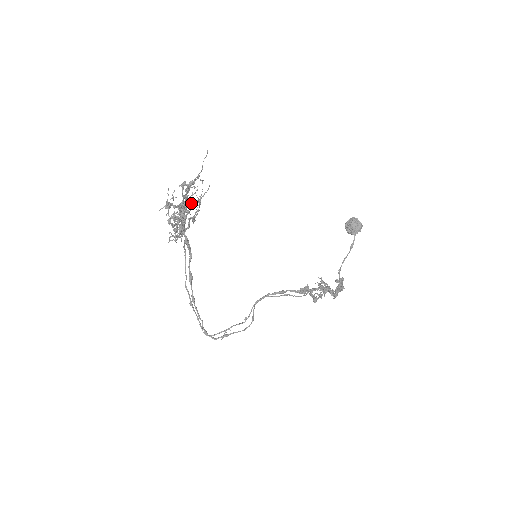
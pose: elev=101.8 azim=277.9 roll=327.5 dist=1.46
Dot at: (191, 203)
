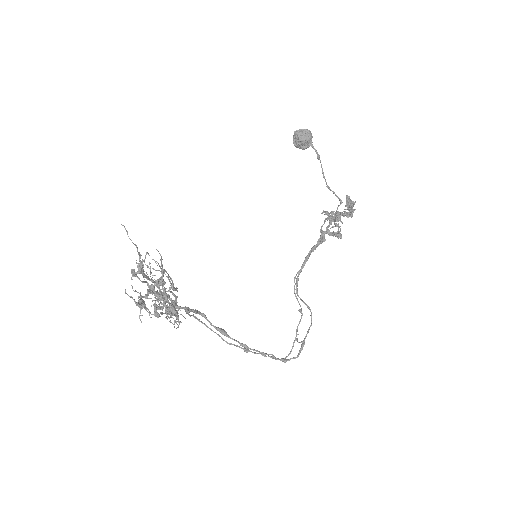
Dot at: (158, 281)
